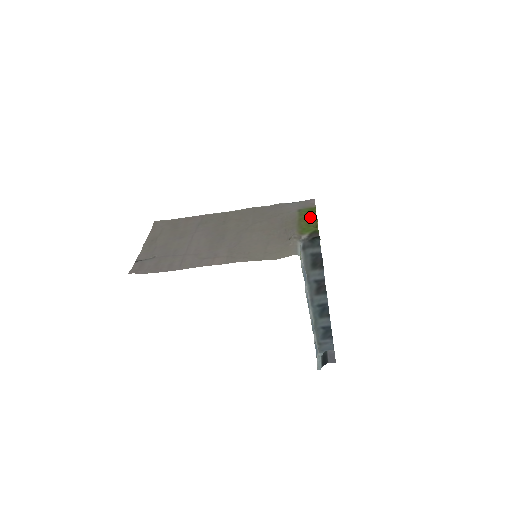
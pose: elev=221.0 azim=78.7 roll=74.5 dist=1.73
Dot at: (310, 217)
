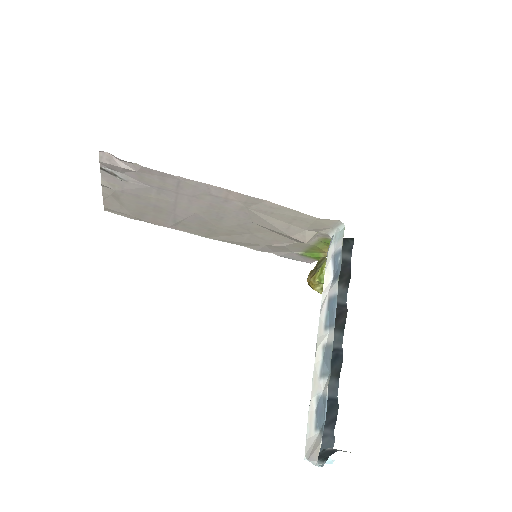
Dot at: (322, 250)
